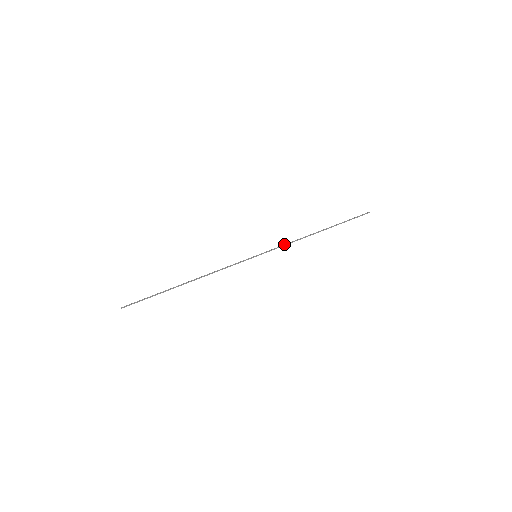
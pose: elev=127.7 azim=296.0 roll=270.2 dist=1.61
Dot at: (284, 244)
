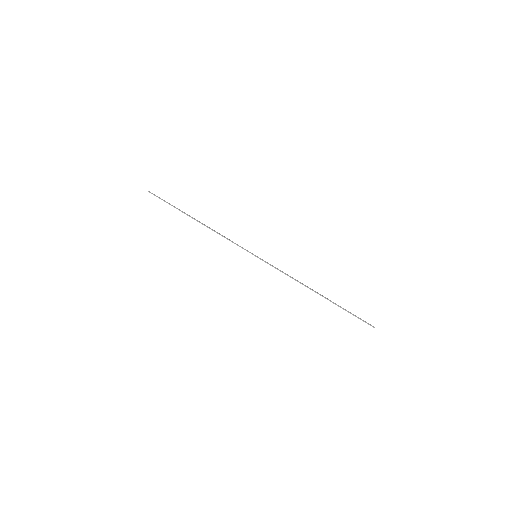
Dot at: (282, 272)
